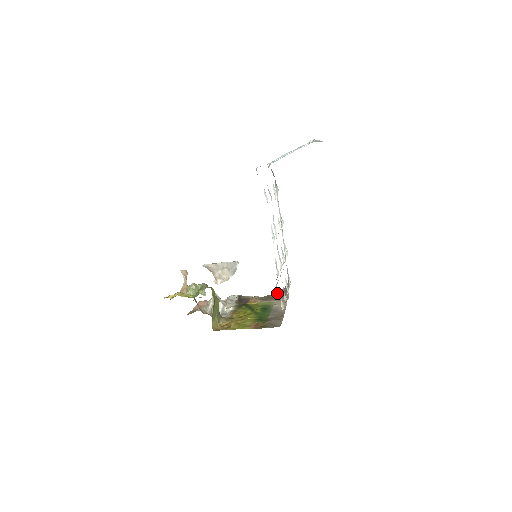
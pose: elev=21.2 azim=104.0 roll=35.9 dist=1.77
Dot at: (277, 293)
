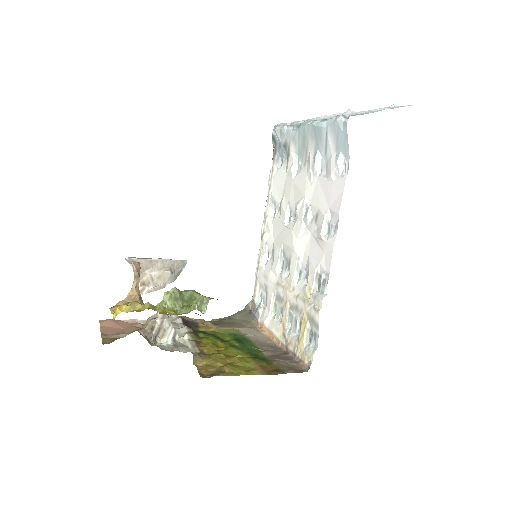
Dot at: (233, 316)
